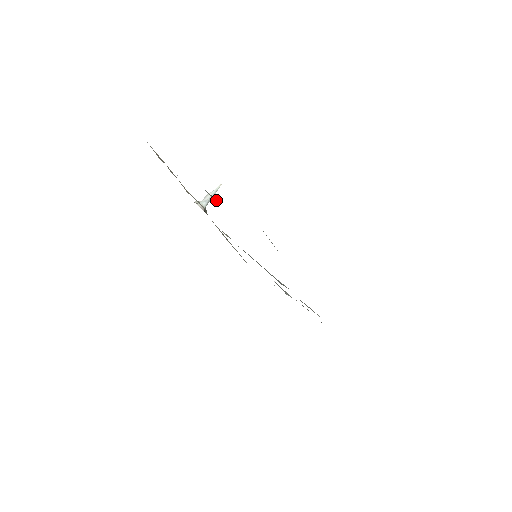
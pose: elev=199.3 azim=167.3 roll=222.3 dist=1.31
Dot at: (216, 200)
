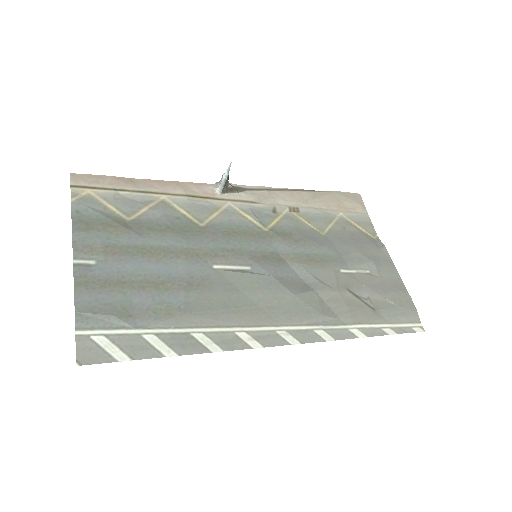
Dot at: (97, 257)
